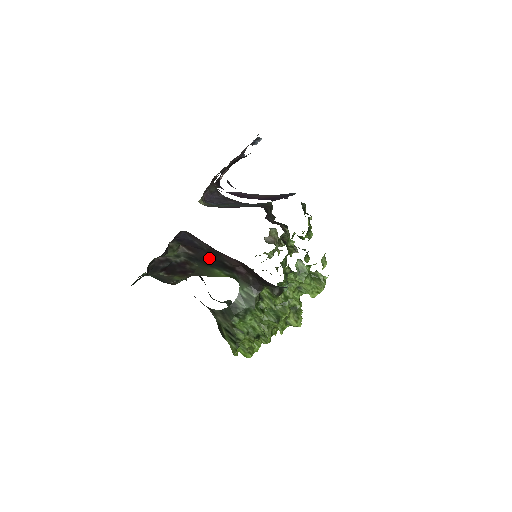
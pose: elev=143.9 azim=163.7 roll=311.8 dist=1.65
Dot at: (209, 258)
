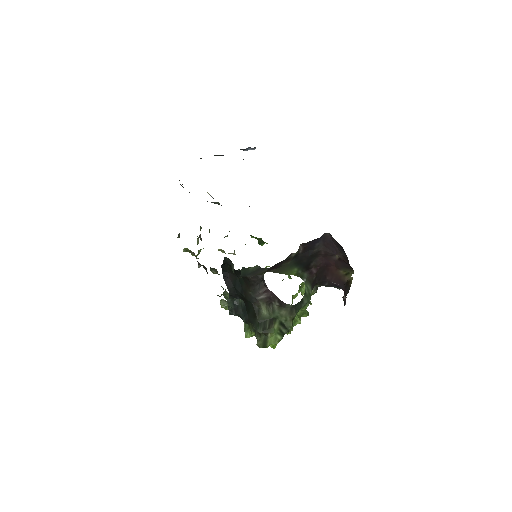
Dot at: (307, 258)
